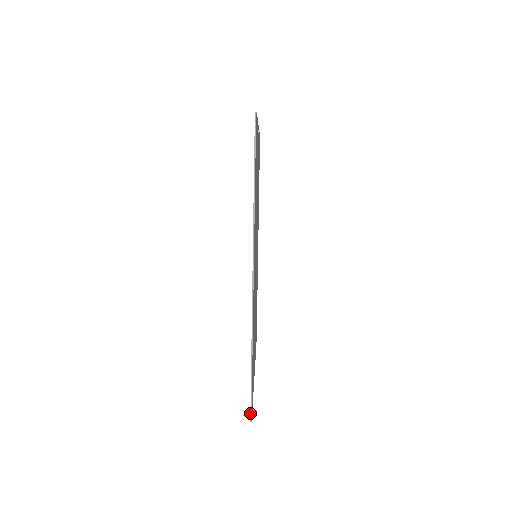
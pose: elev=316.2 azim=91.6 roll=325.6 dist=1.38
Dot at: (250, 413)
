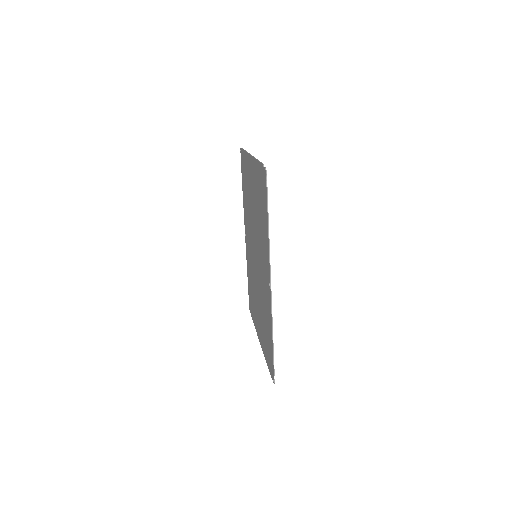
Dot at: (273, 378)
